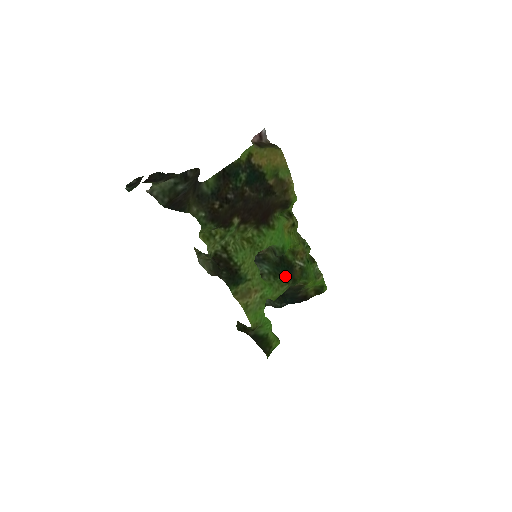
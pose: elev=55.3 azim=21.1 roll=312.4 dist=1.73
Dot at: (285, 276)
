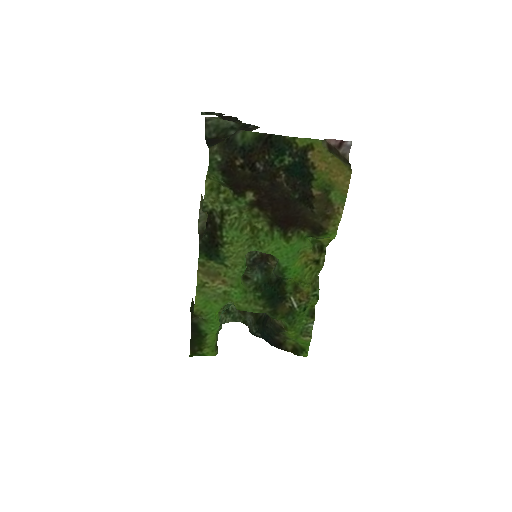
Dot at: (267, 298)
